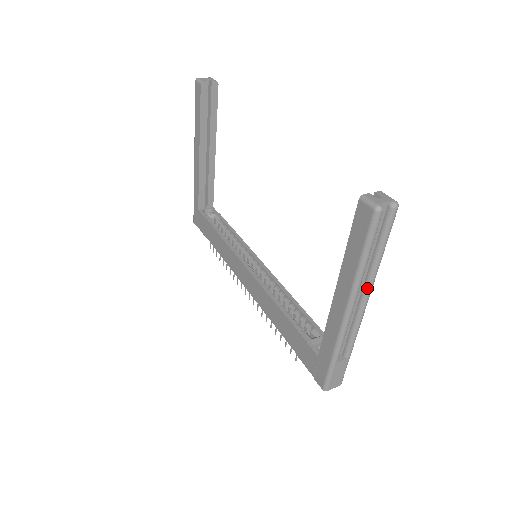
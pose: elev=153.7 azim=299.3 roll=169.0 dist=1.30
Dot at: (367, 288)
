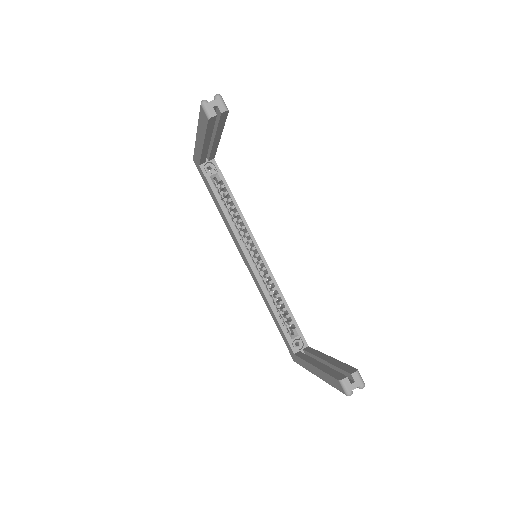
Dot at: occluded
